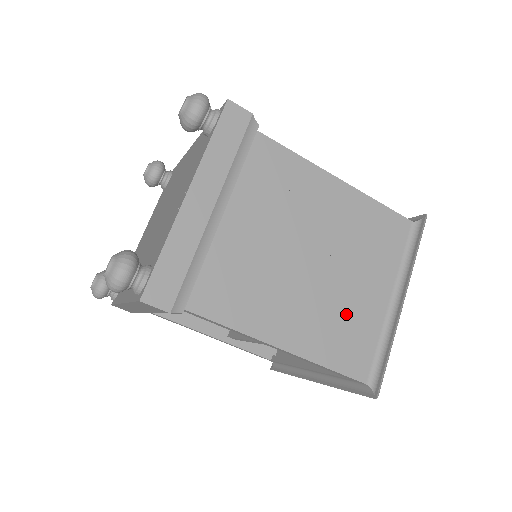
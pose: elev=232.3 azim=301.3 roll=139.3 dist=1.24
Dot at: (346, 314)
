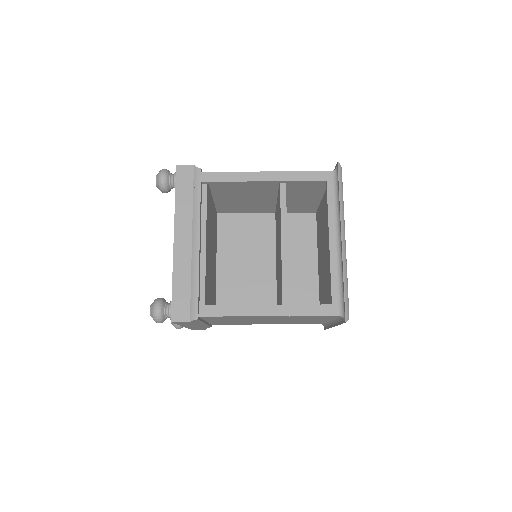
Dot at: occluded
